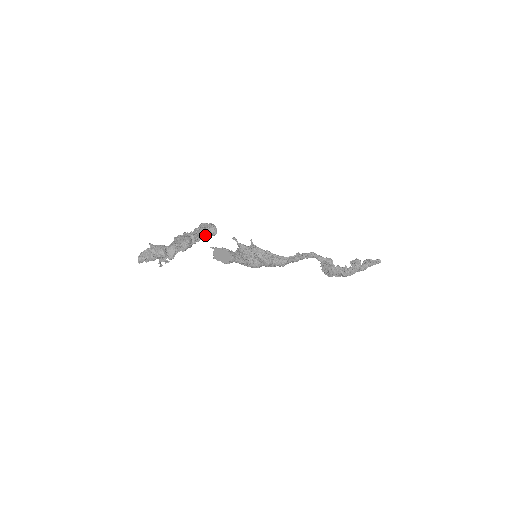
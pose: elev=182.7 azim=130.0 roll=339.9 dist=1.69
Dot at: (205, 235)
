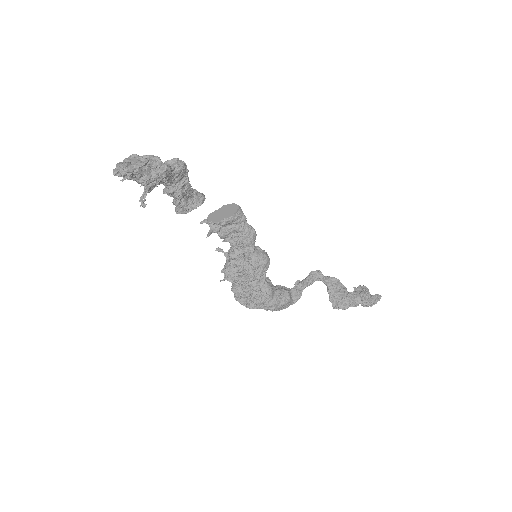
Dot at: (194, 191)
